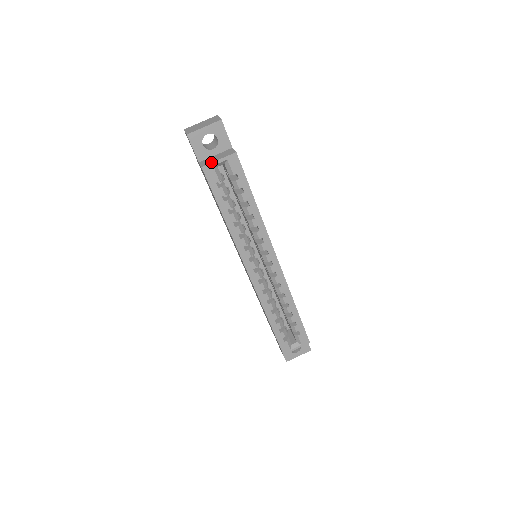
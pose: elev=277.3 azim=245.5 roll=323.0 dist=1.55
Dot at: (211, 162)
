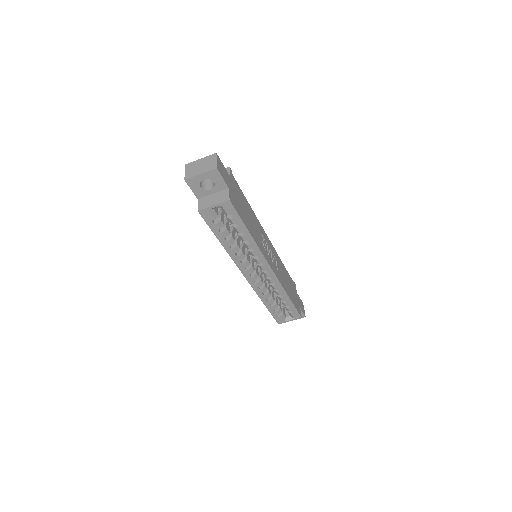
Dot at: (206, 207)
